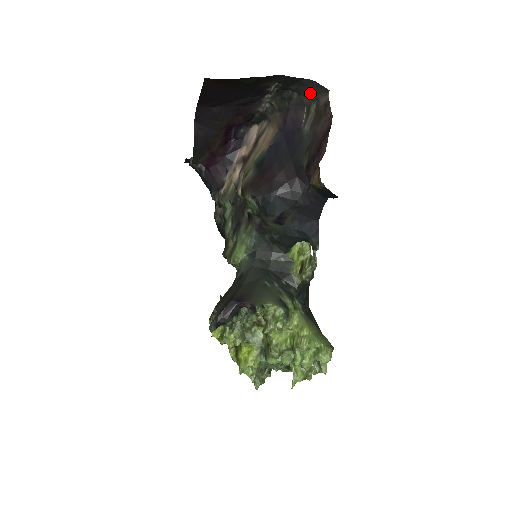
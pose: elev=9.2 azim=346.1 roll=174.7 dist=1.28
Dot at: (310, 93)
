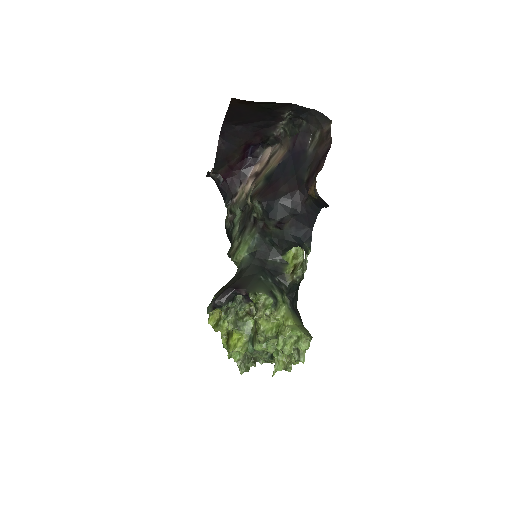
Dot at: (316, 122)
